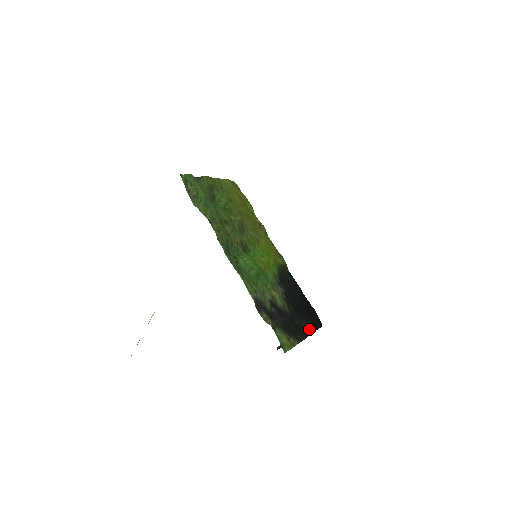
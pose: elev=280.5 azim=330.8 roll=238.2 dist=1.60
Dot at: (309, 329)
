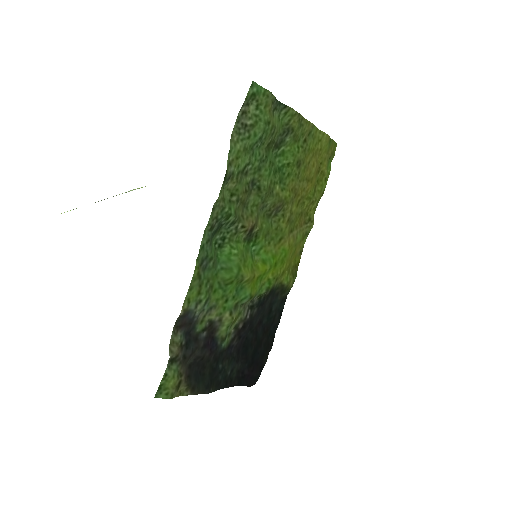
Dot at: (232, 380)
